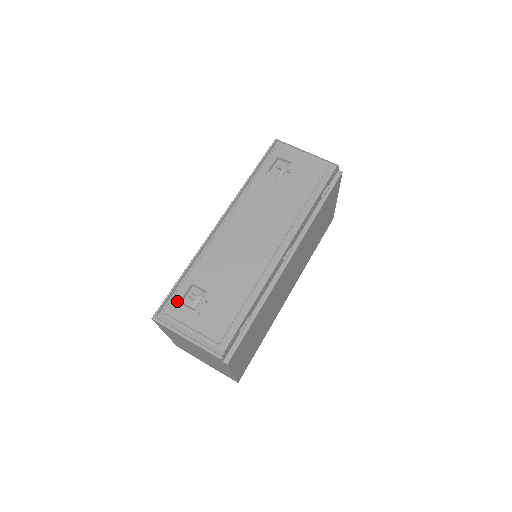
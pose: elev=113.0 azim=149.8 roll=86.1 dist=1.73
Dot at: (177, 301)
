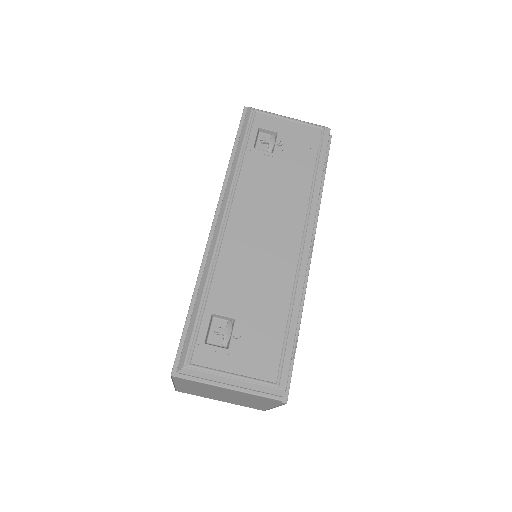
Dot at: (201, 343)
